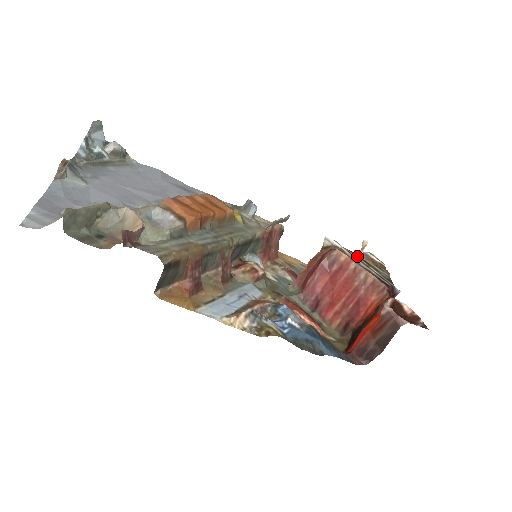
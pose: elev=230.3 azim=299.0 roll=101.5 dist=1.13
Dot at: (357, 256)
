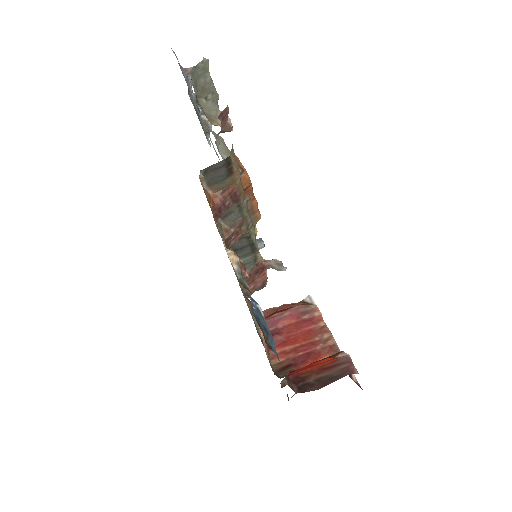
Dot at: occluded
